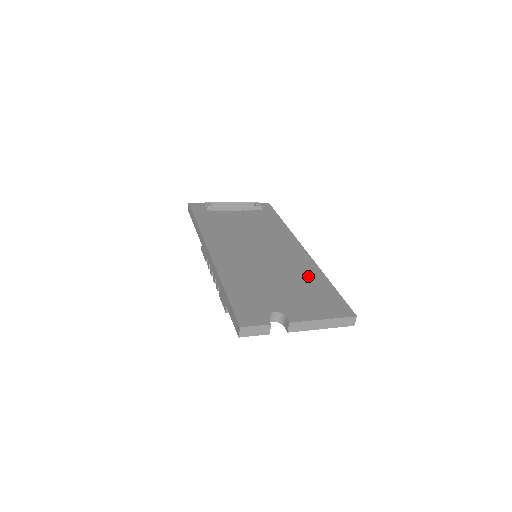
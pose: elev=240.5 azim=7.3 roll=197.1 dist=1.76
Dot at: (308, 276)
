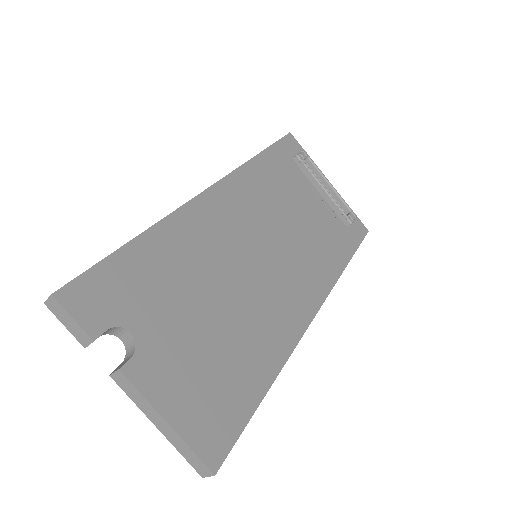
Dot at: (258, 348)
